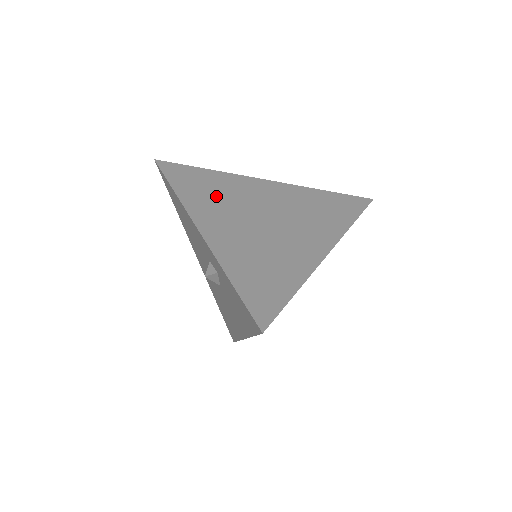
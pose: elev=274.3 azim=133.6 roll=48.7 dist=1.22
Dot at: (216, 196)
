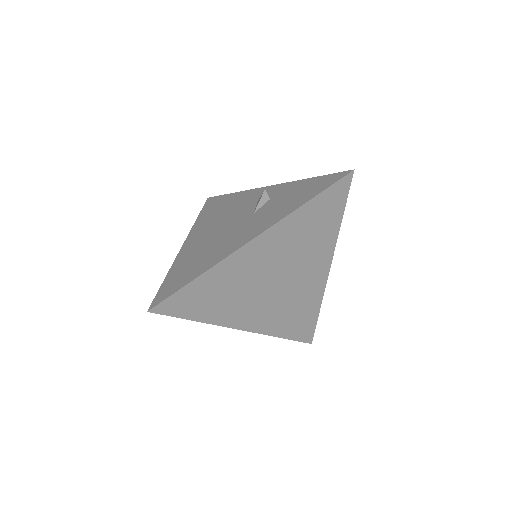
Dot at: occluded
